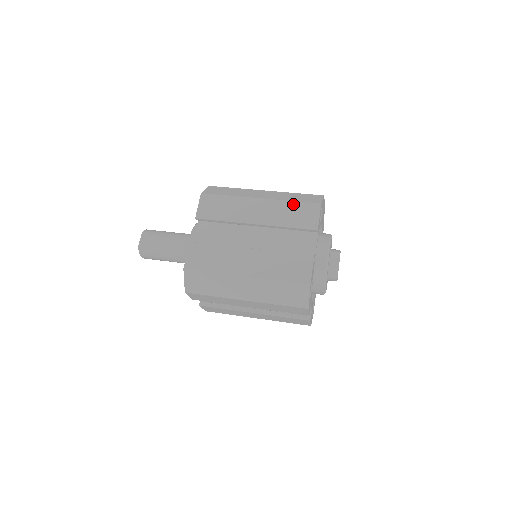
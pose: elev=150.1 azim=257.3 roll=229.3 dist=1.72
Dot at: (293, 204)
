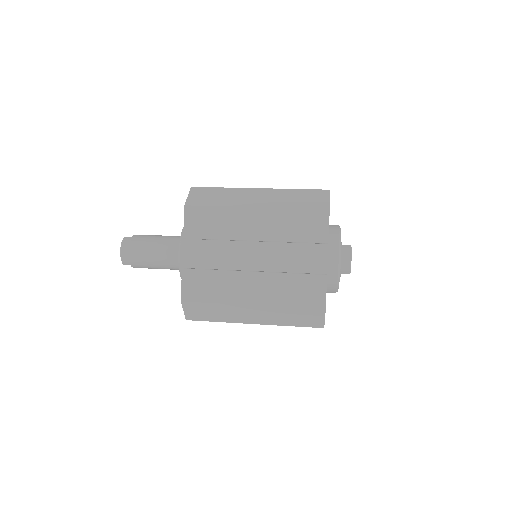
Dot at: occluded
